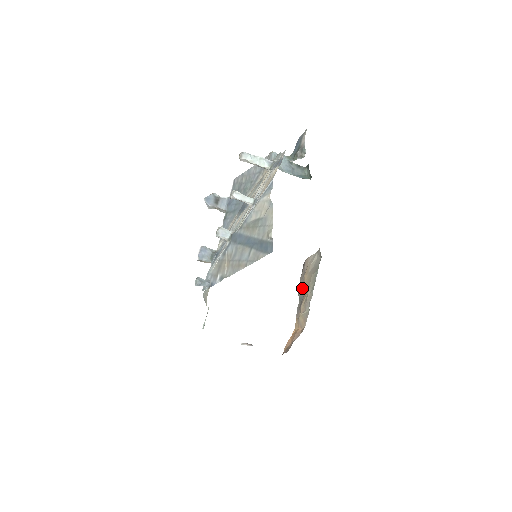
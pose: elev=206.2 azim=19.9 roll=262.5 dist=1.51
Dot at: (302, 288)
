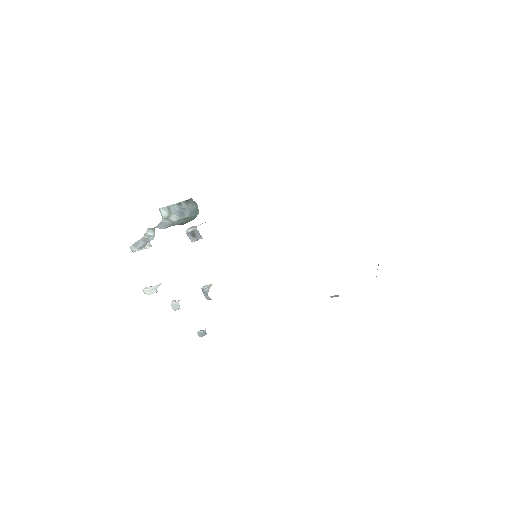
Dot at: occluded
